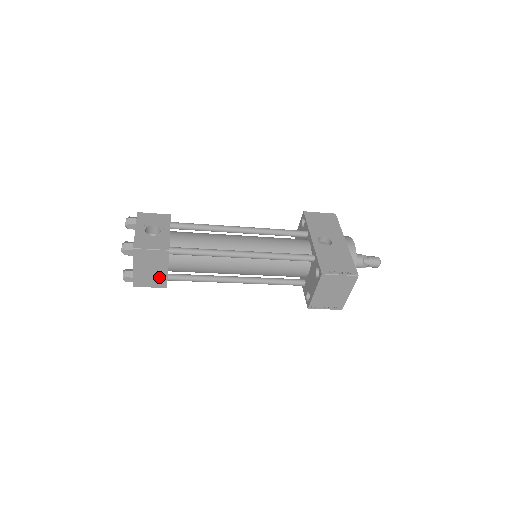
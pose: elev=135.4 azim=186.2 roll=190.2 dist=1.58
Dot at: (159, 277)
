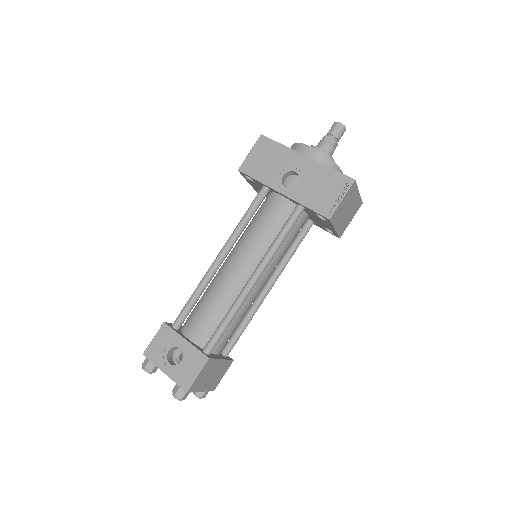
Dot at: (222, 368)
